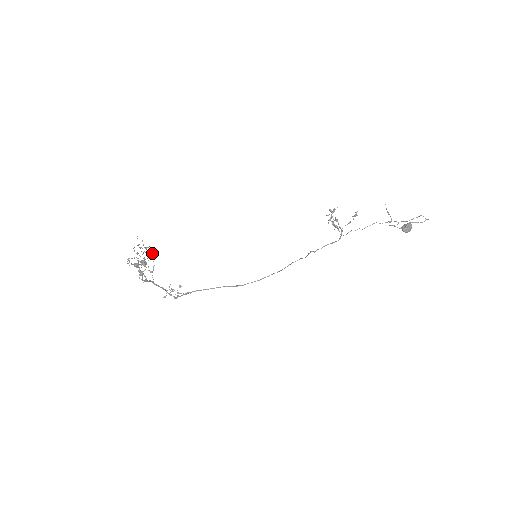
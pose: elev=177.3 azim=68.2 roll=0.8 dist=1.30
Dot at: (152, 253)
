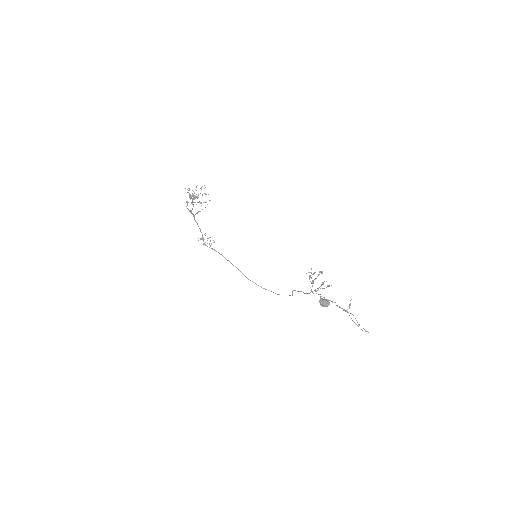
Dot at: occluded
